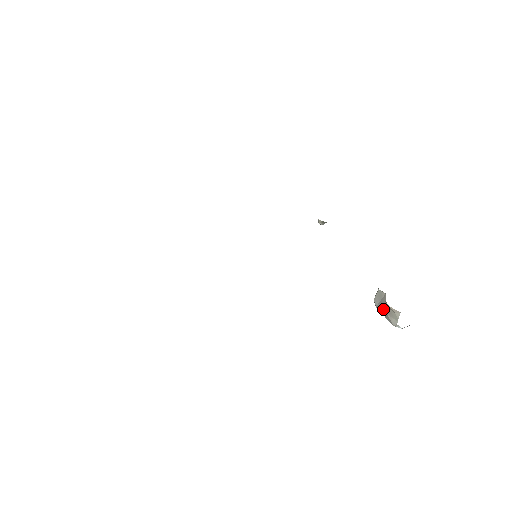
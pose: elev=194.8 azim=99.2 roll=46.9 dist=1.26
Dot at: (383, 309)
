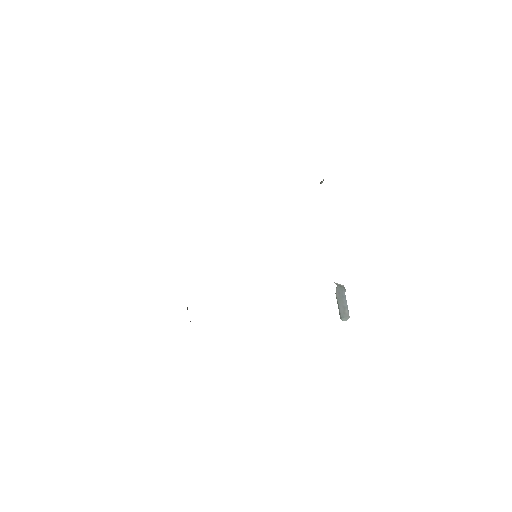
Dot at: occluded
